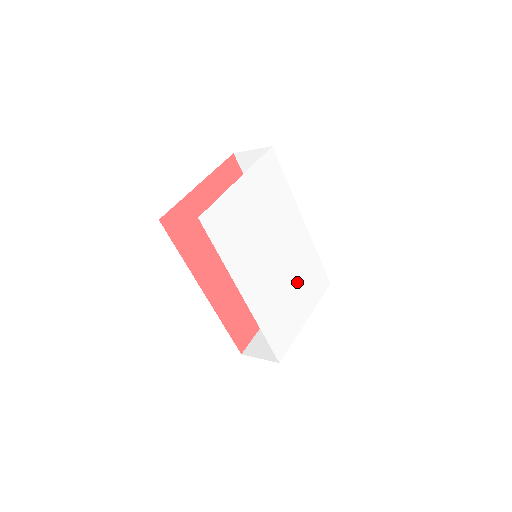
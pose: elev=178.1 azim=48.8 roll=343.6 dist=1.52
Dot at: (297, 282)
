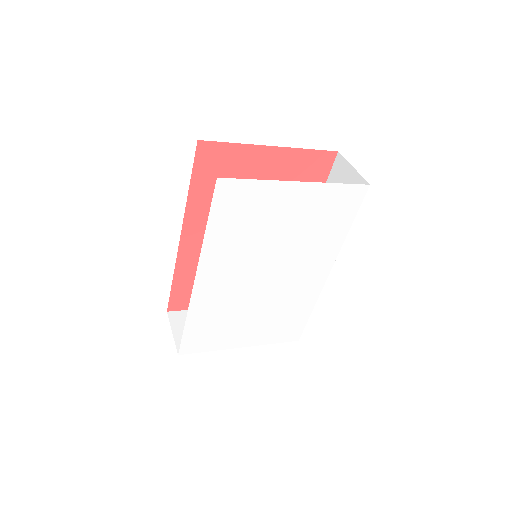
Dot at: (266, 313)
